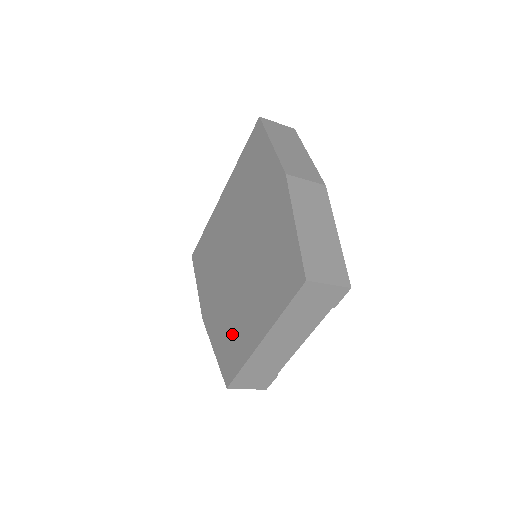
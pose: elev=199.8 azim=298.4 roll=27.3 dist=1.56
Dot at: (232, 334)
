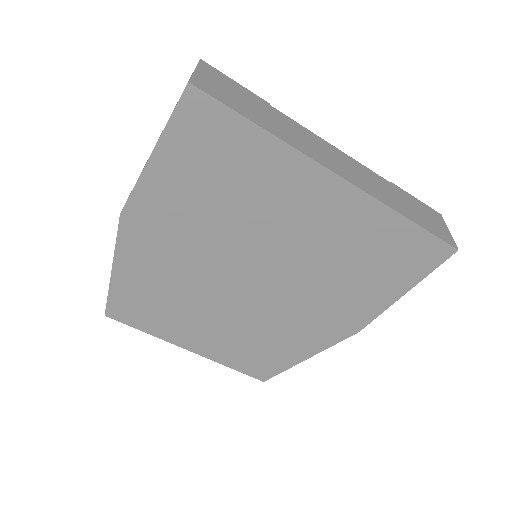
Dot at: (161, 304)
